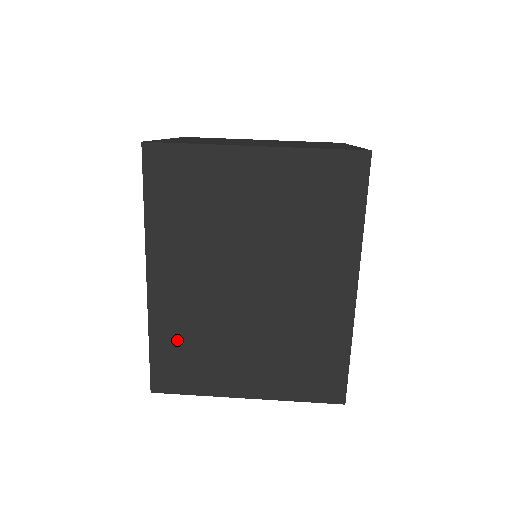
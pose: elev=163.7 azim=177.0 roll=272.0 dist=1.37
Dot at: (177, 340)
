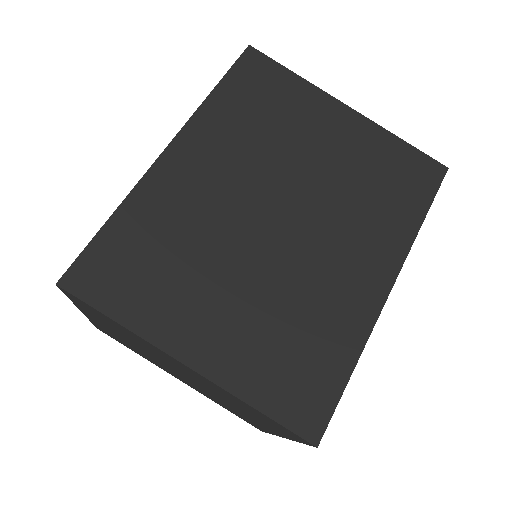
Dot at: (148, 234)
